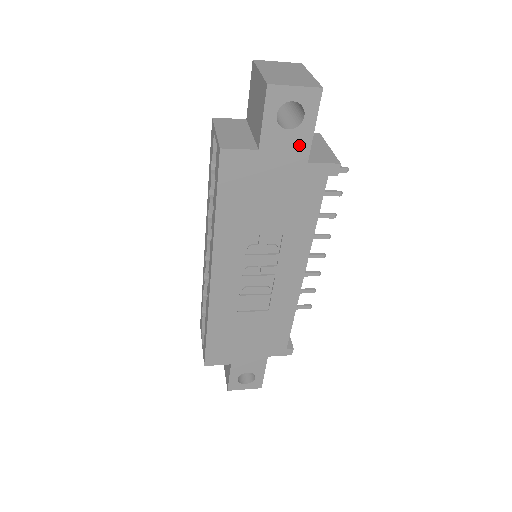
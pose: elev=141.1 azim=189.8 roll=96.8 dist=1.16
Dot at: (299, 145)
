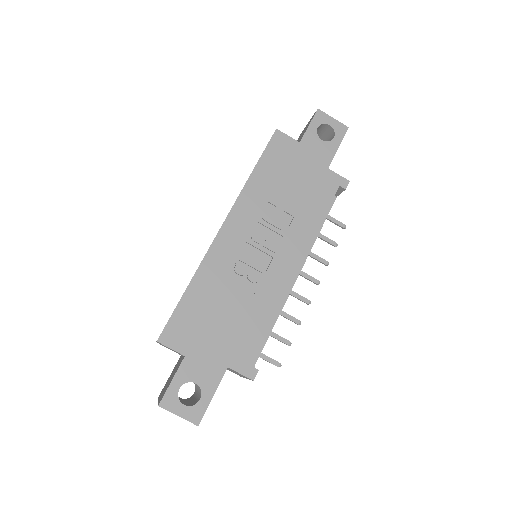
Dot at: (326, 153)
